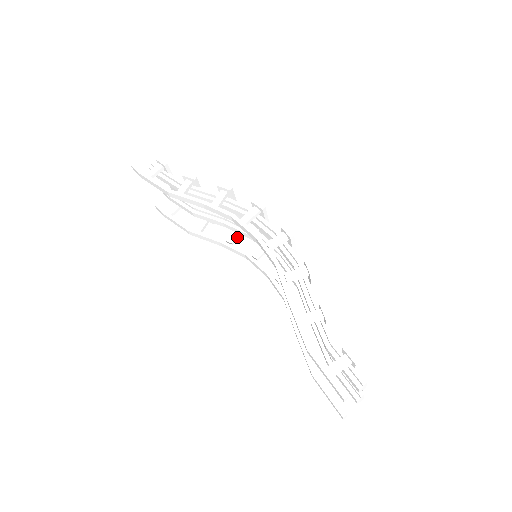
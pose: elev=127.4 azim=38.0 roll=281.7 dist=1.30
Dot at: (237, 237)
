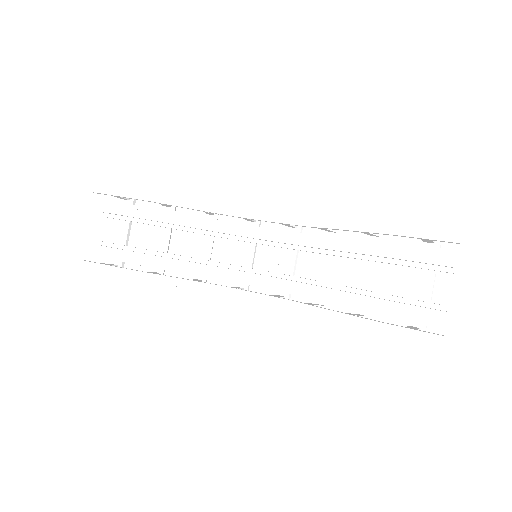
Dot at: occluded
